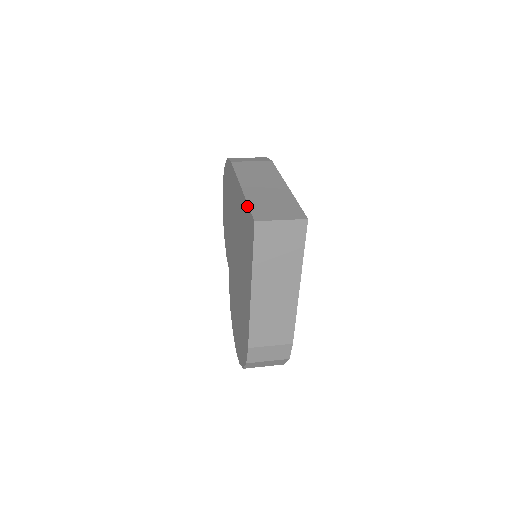
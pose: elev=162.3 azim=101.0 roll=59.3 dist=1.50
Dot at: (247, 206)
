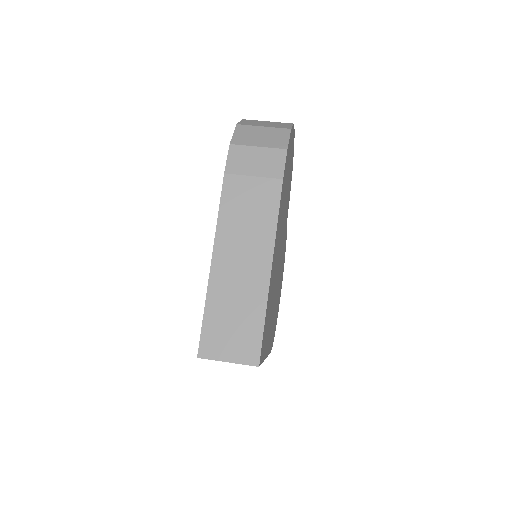
Dot at: (204, 312)
